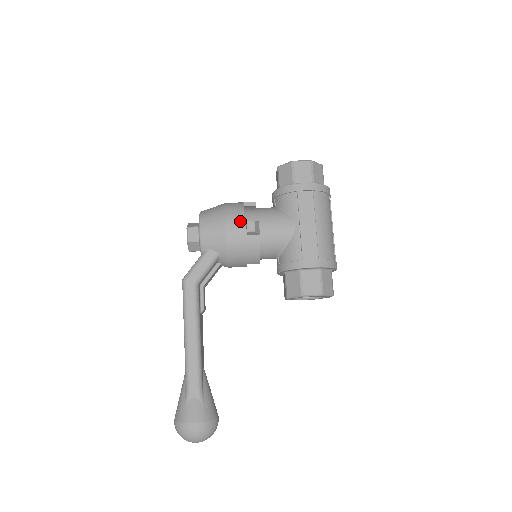
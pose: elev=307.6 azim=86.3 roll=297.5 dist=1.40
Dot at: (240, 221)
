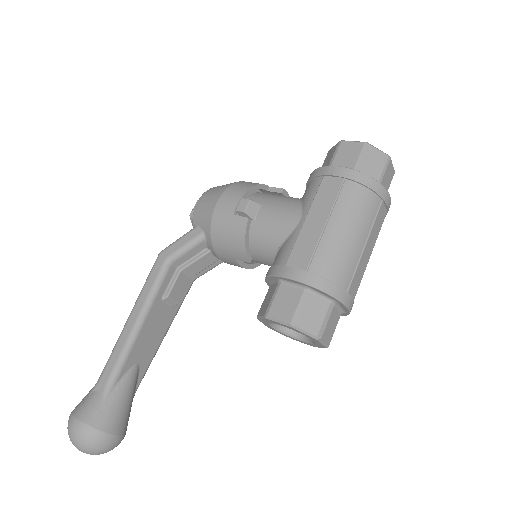
Dot at: (236, 197)
